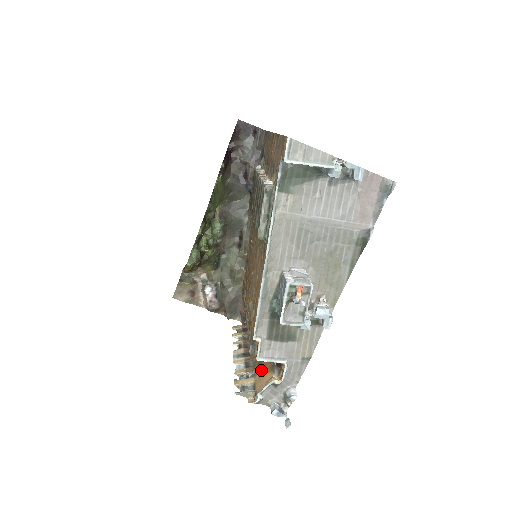
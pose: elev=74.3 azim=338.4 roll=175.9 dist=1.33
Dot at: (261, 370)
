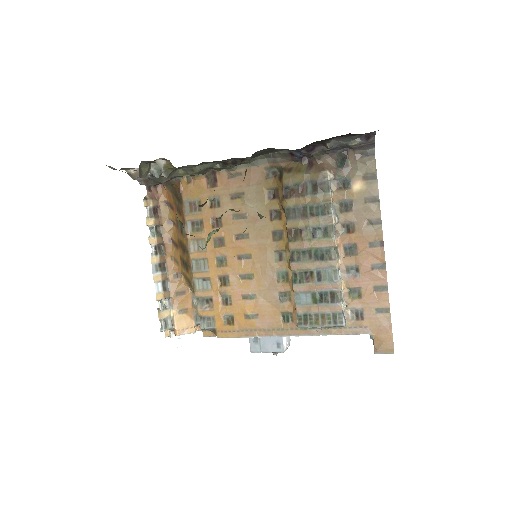
Dot at: (182, 308)
